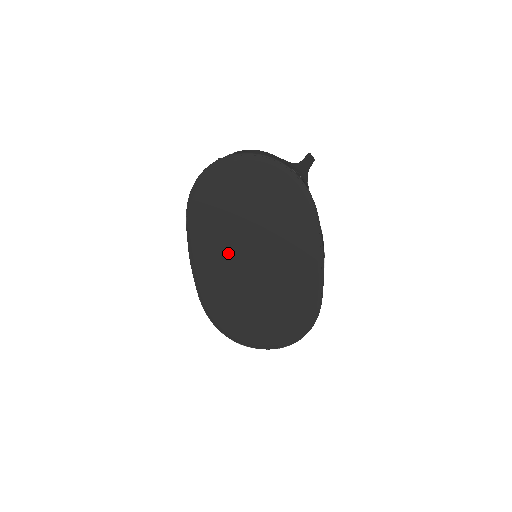
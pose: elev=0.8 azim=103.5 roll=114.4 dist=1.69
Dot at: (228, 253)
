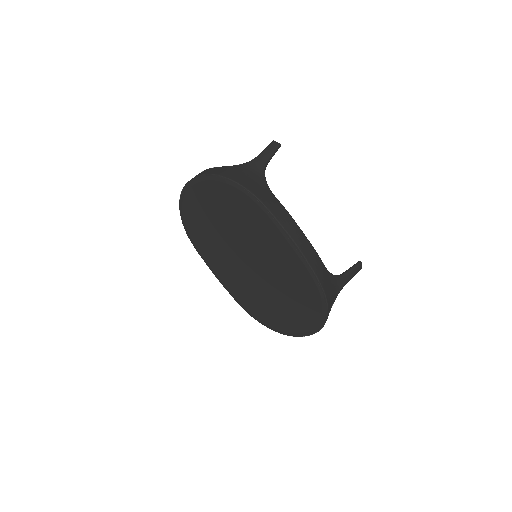
Dot at: (231, 262)
